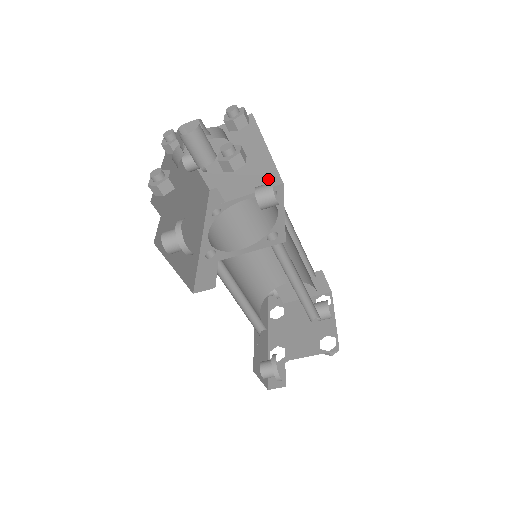
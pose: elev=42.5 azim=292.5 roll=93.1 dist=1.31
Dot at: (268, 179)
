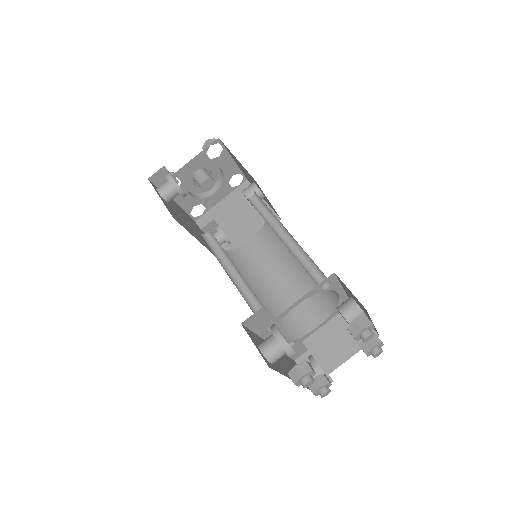
Dot at: occluded
